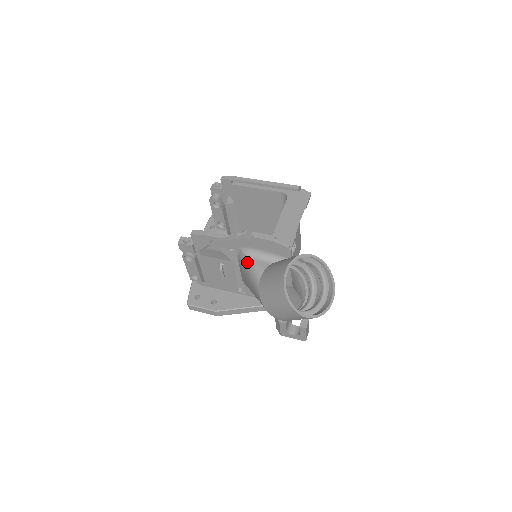
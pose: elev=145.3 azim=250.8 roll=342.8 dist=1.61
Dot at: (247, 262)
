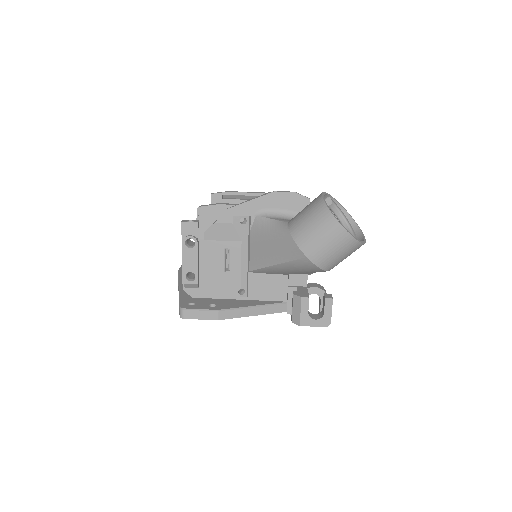
Dot at: (266, 222)
